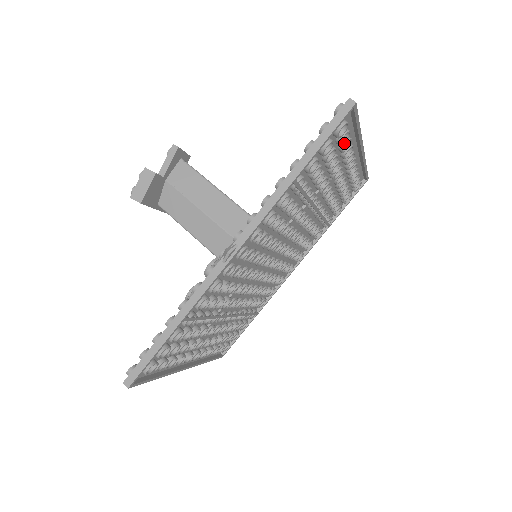
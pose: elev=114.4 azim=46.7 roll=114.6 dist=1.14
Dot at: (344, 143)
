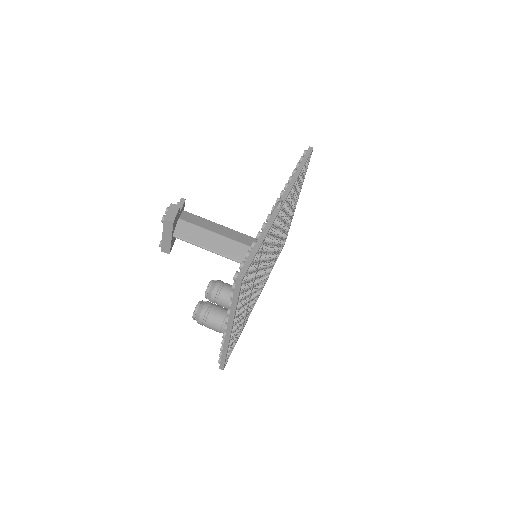
Dot at: (303, 177)
